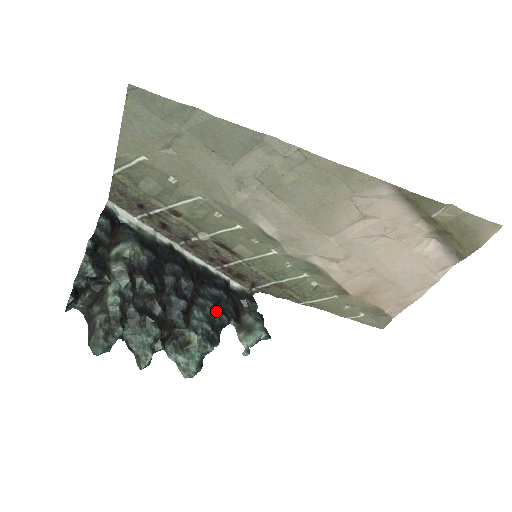
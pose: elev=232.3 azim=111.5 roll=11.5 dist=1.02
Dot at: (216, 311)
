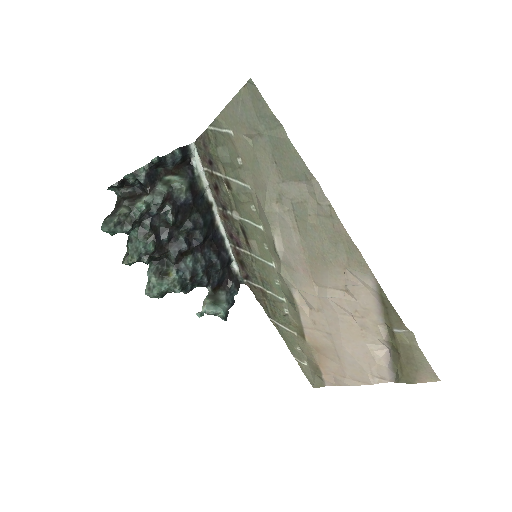
Dot at: (203, 271)
